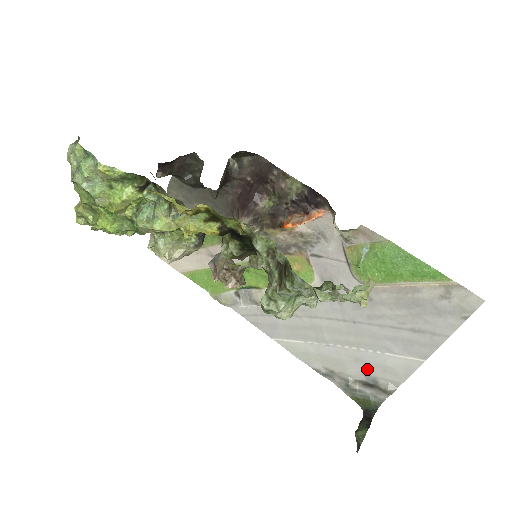
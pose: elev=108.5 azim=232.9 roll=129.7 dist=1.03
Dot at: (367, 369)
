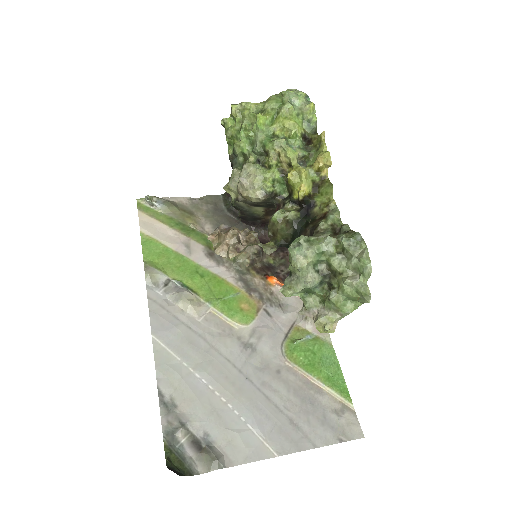
Dot at: (215, 427)
